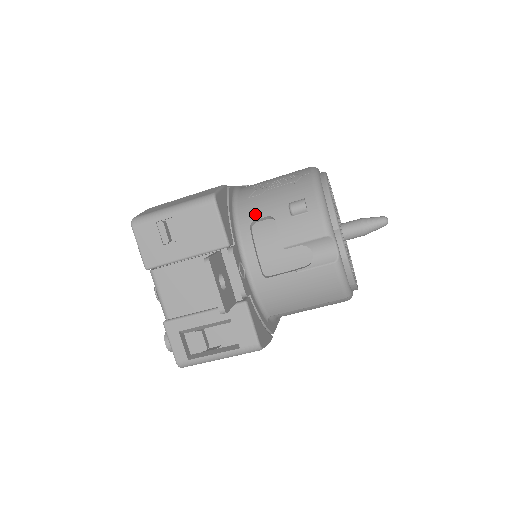
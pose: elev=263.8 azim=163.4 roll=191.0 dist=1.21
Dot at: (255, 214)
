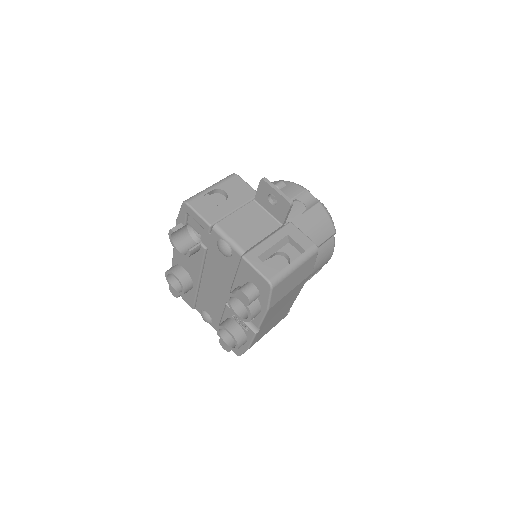
Dot at: occluded
